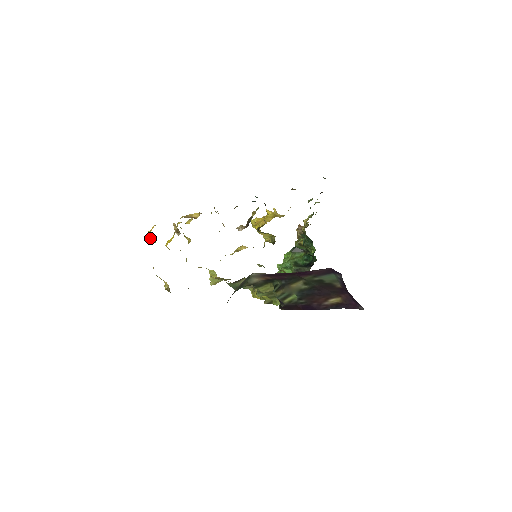
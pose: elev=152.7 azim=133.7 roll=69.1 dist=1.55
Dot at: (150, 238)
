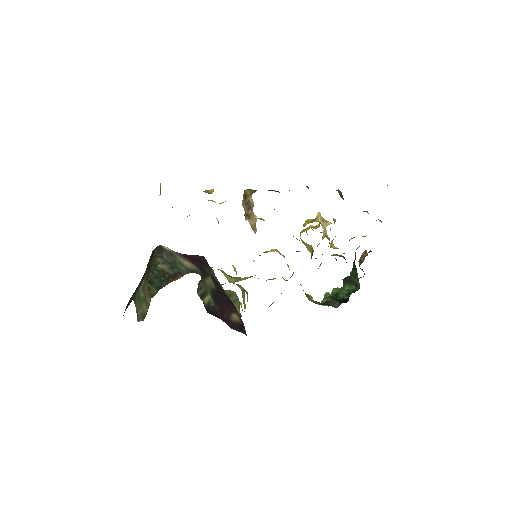
Dot at: occluded
